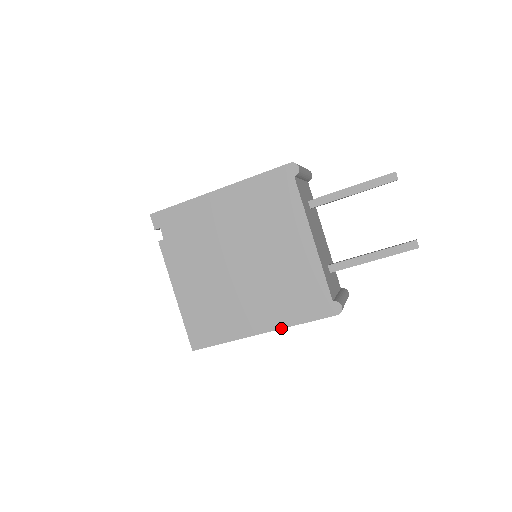
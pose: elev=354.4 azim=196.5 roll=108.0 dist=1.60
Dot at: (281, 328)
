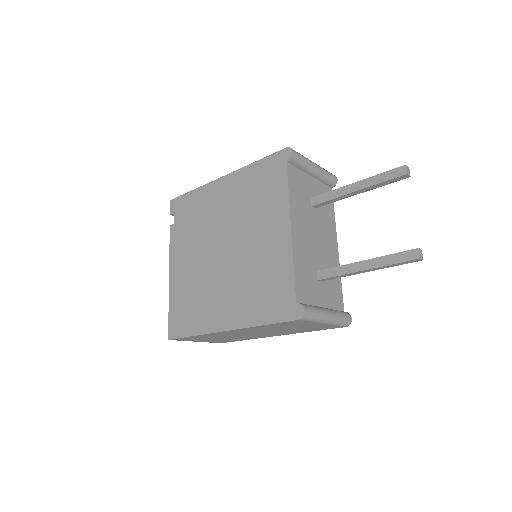
Dot at: (243, 327)
